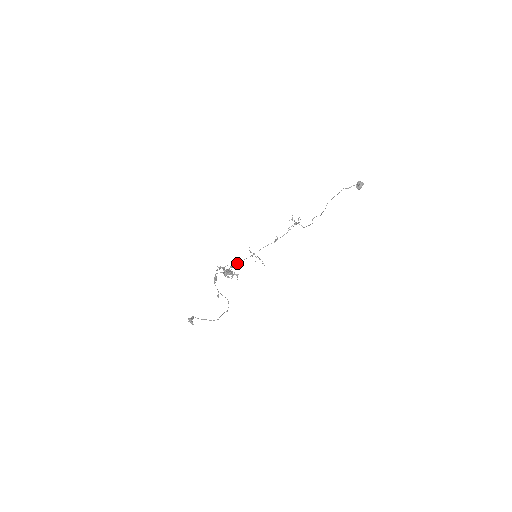
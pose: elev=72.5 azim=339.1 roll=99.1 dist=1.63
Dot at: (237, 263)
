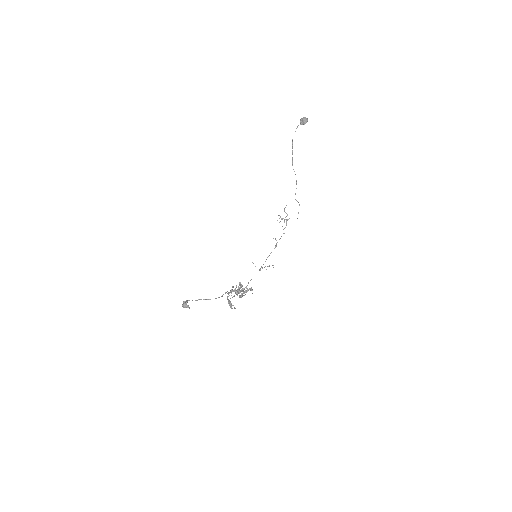
Dot at: occluded
